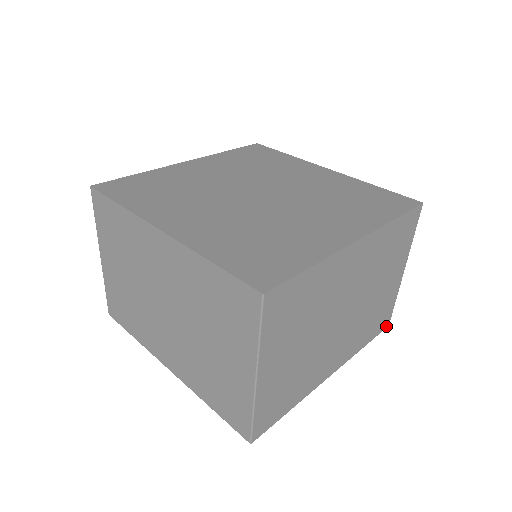
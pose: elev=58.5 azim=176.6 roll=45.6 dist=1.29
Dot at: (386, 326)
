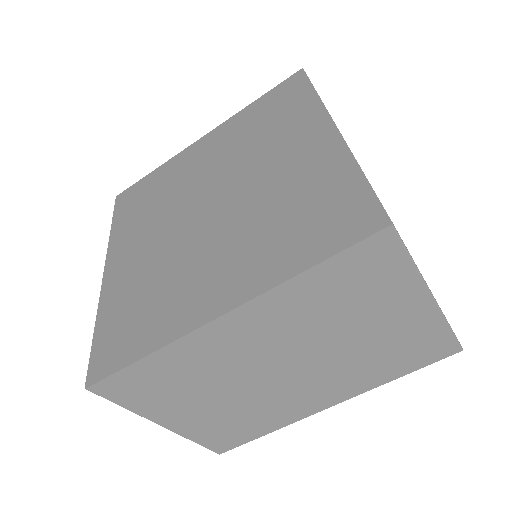
Dot at: (453, 352)
